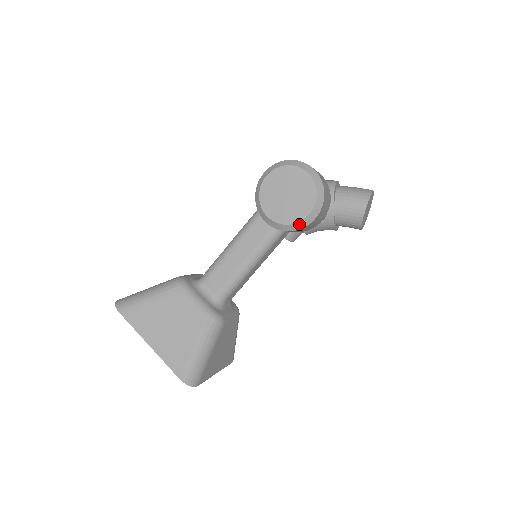
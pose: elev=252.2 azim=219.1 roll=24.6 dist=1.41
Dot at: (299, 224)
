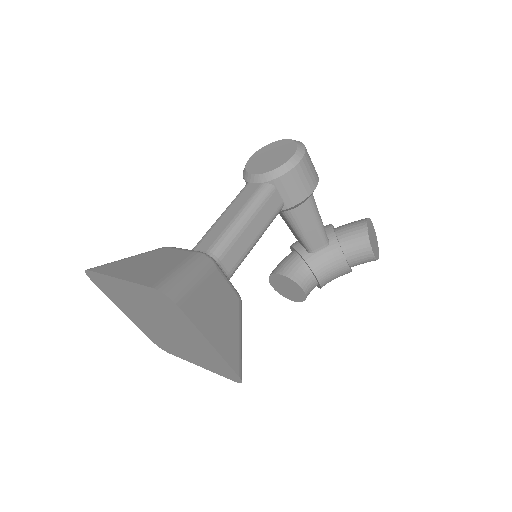
Dot at: (286, 165)
